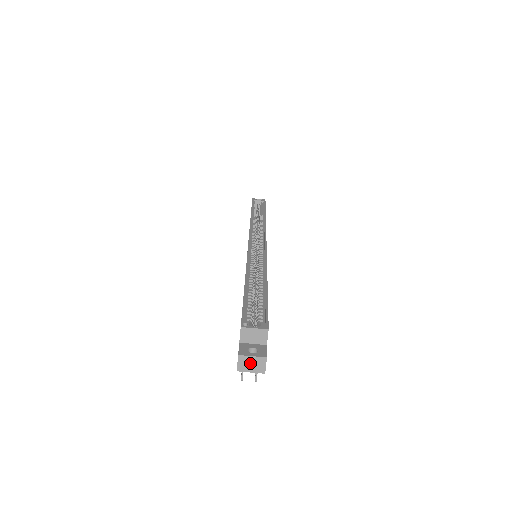
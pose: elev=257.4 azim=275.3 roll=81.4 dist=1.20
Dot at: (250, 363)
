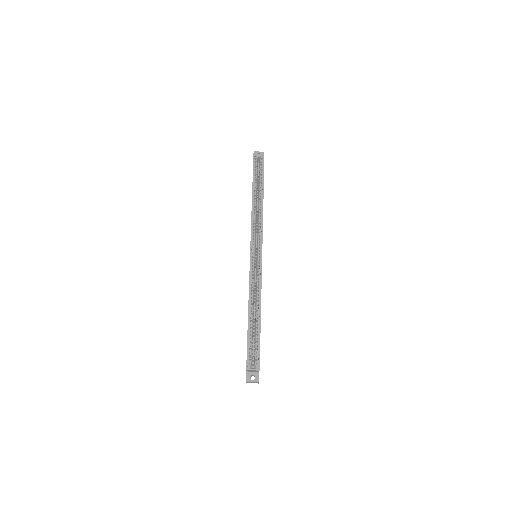
Dot at: occluded
